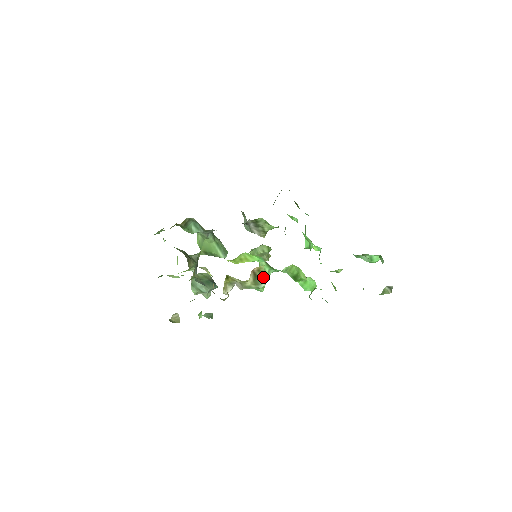
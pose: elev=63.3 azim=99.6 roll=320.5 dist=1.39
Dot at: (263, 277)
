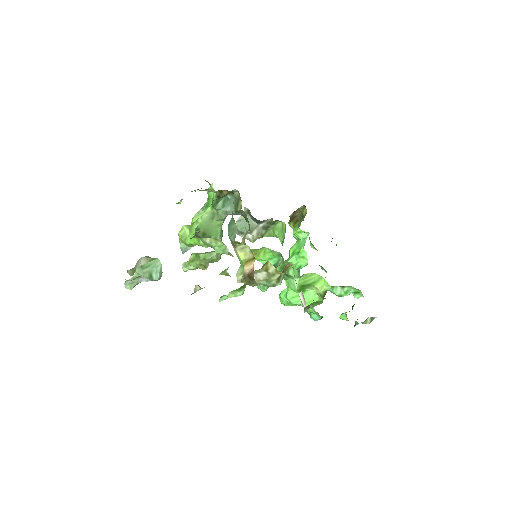
Dot at: (283, 276)
